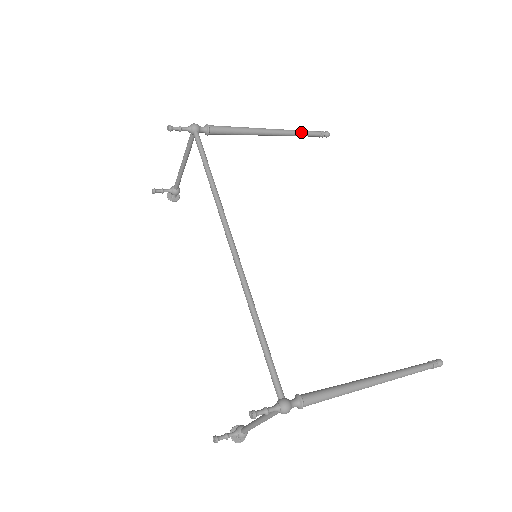
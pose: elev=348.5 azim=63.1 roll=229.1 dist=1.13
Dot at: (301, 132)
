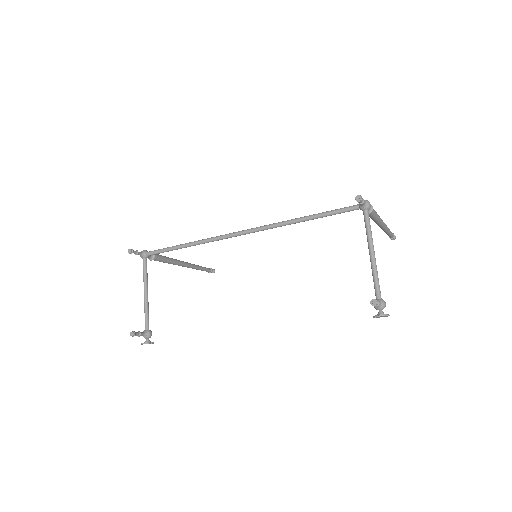
Dot at: (200, 266)
